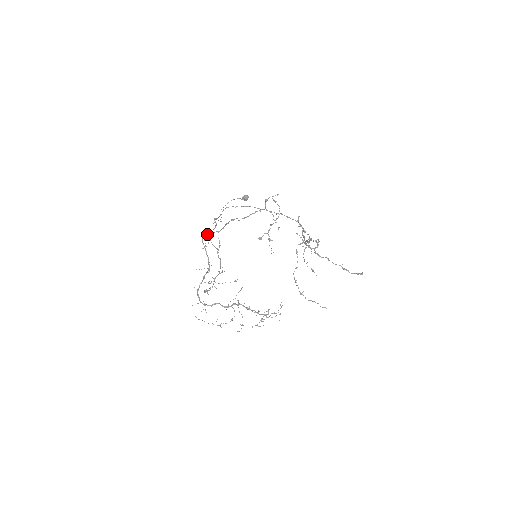
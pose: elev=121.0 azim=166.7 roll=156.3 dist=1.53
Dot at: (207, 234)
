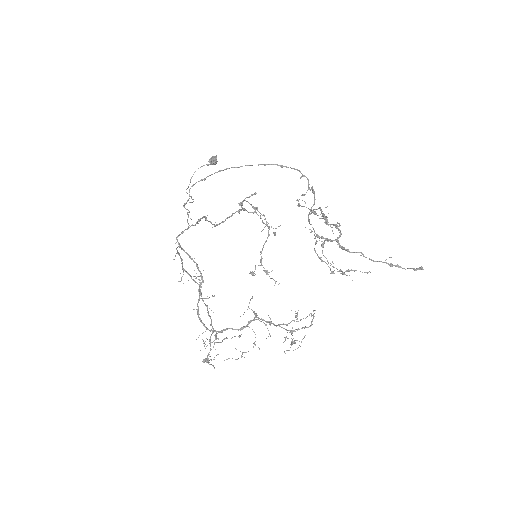
Dot at: (181, 233)
